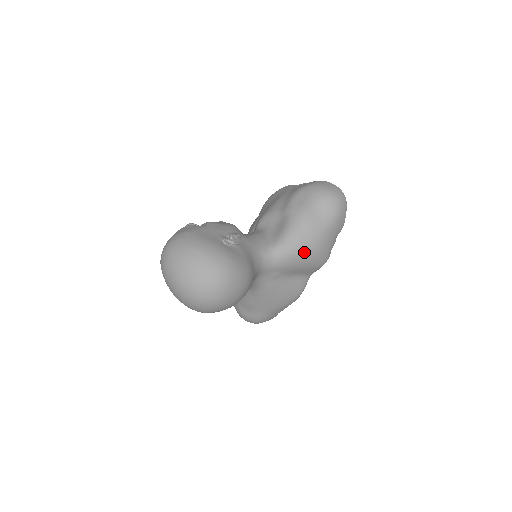
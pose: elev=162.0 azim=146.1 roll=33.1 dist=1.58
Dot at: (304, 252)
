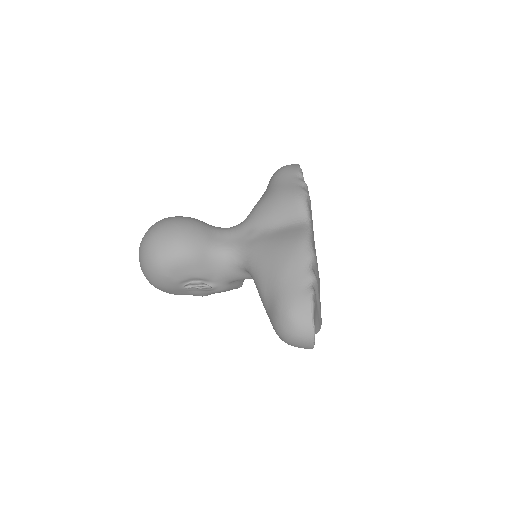
Dot at: (264, 199)
